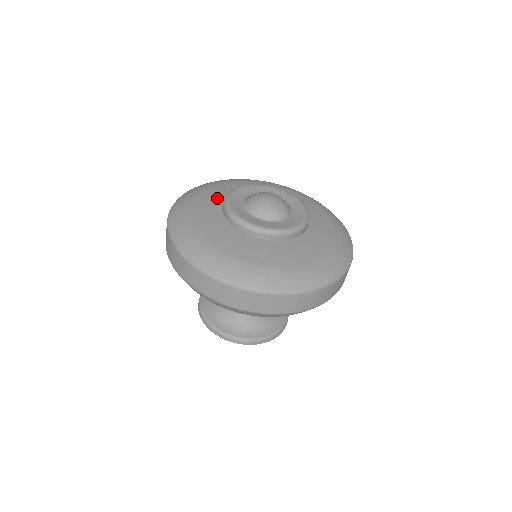
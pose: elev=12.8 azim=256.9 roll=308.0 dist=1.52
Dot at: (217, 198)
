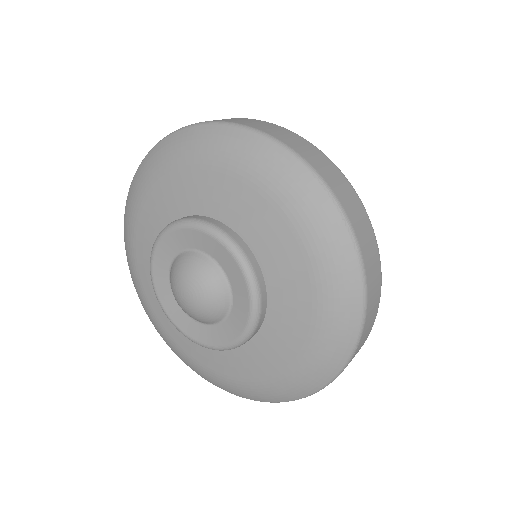
Dot at: (152, 232)
